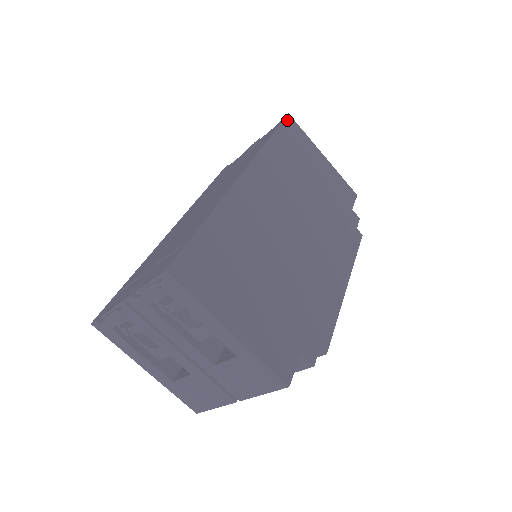
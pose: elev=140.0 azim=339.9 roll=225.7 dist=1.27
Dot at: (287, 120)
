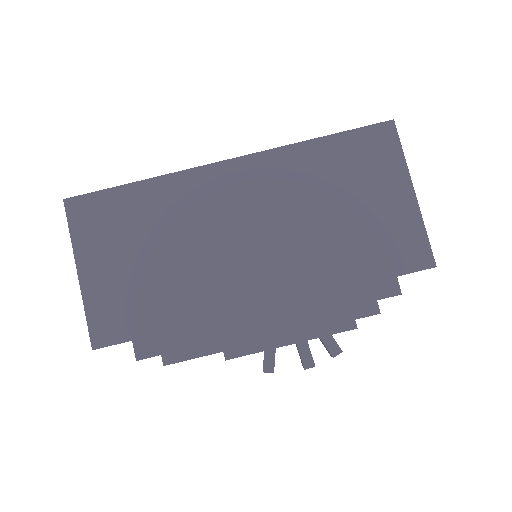
Dot at: (380, 127)
